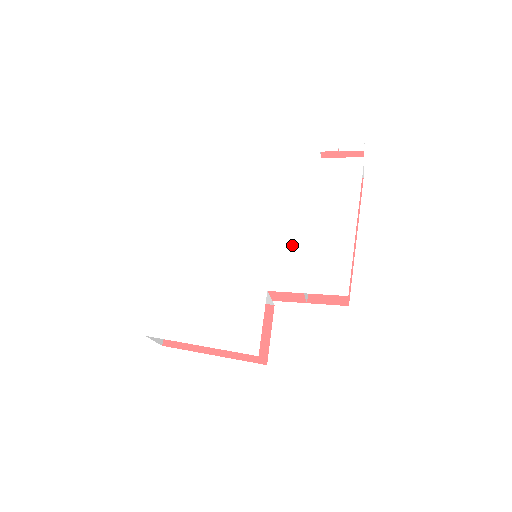
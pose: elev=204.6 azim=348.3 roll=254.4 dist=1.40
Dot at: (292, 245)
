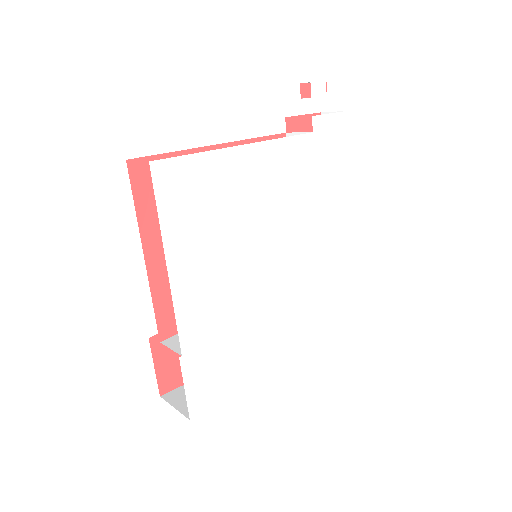
Dot at: (303, 240)
